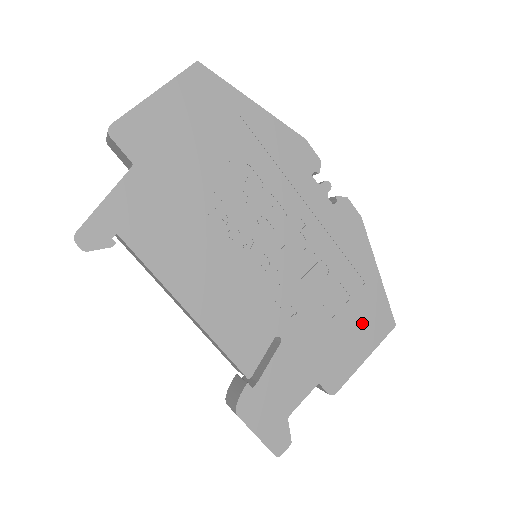
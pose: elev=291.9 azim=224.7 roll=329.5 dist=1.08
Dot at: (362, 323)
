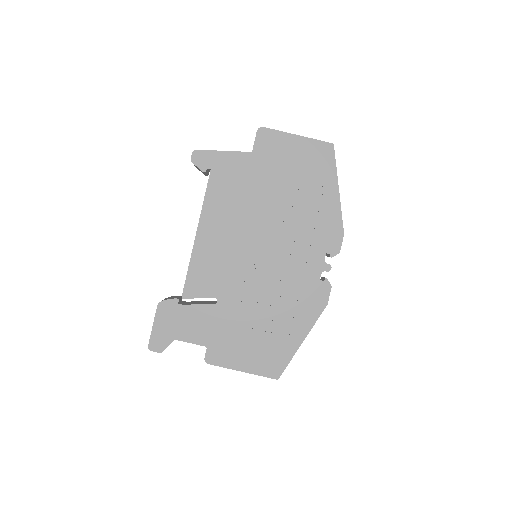
Dot at: (263, 352)
